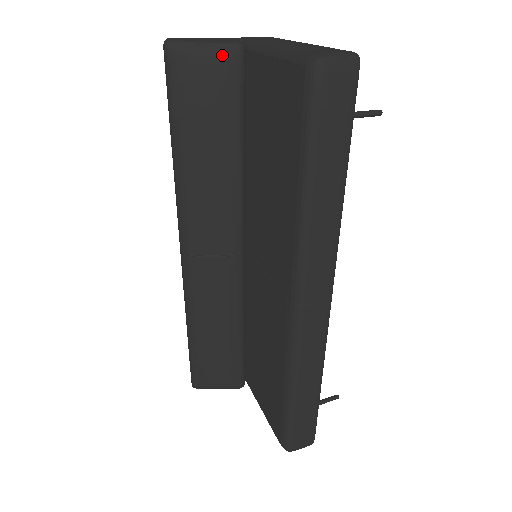
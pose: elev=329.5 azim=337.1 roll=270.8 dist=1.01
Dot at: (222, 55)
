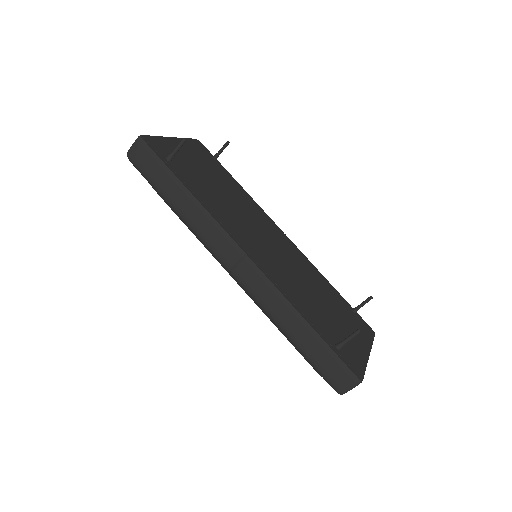
Dot at: occluded
